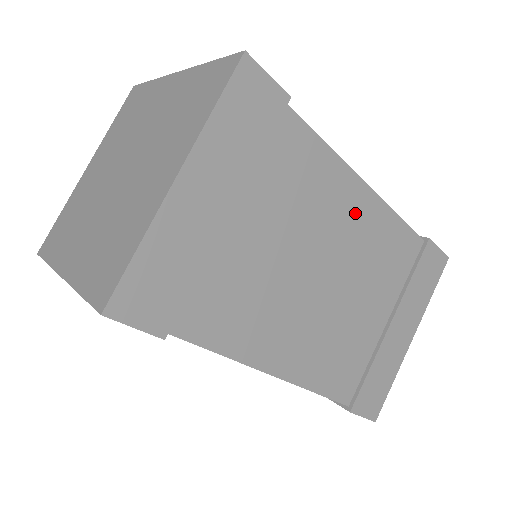
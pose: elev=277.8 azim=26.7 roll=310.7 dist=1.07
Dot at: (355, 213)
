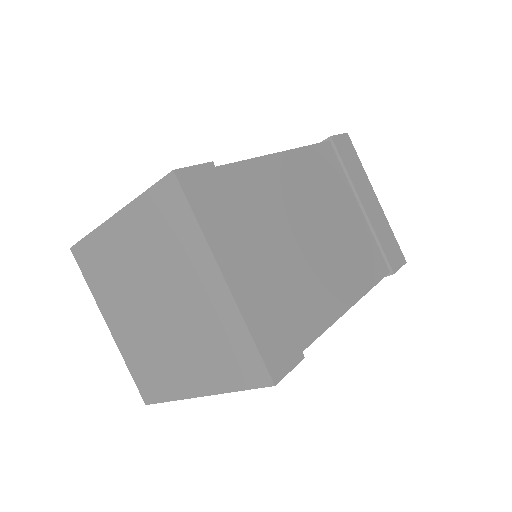
Dot at: (293, 175)
